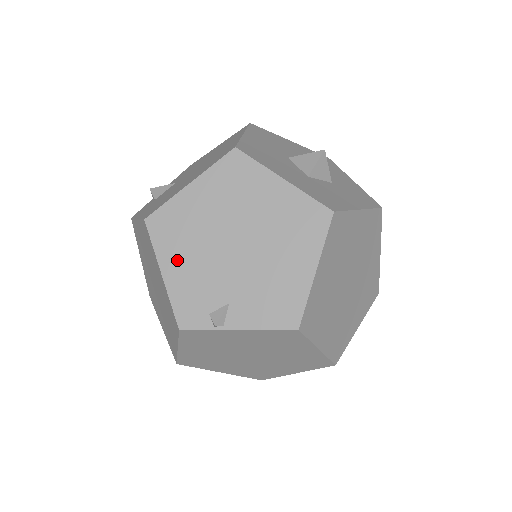
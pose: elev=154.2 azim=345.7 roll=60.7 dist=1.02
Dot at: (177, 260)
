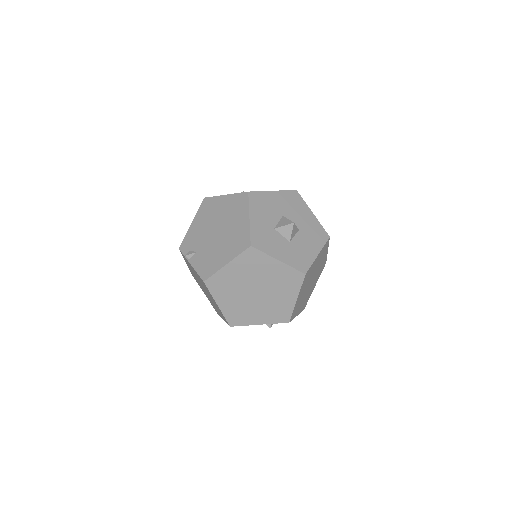
Dot at: (199, 222)
